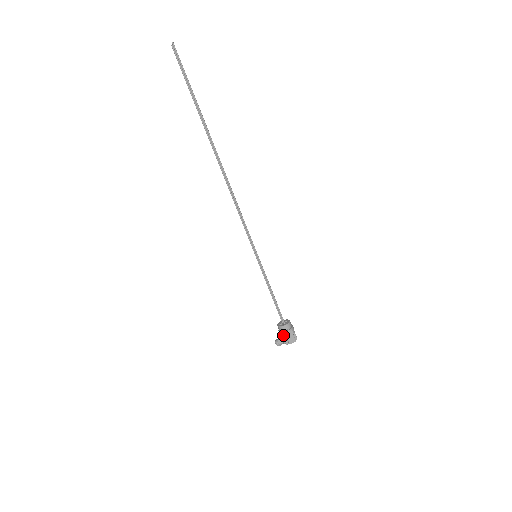
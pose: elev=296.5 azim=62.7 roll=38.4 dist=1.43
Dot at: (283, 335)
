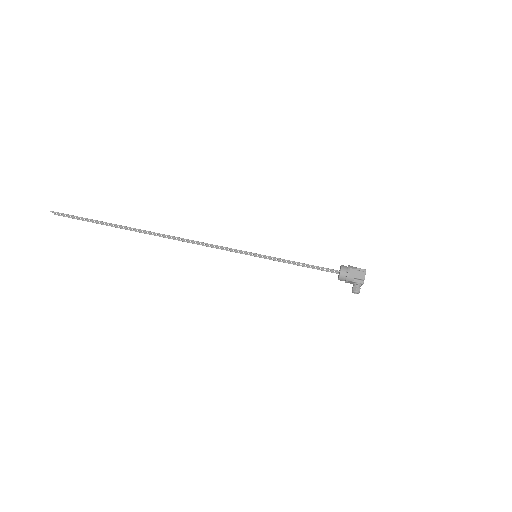
Dot at: (349, 280)
